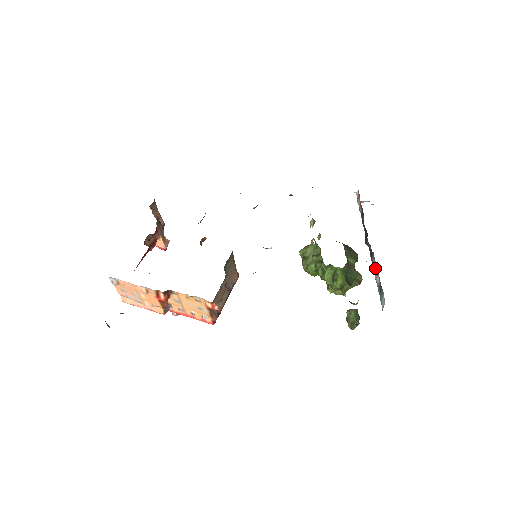
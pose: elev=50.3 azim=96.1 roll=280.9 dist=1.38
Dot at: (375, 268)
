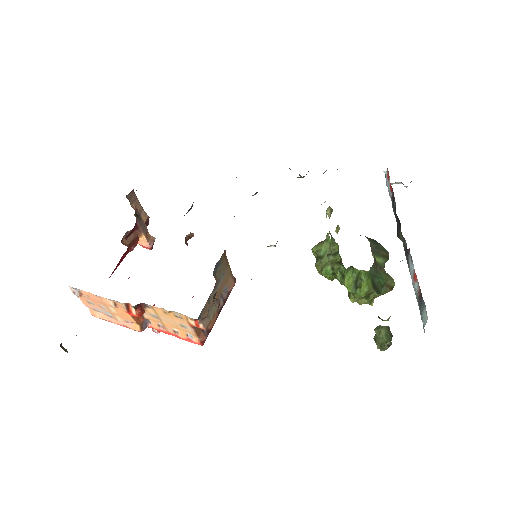
Dot at: (412, 270)
